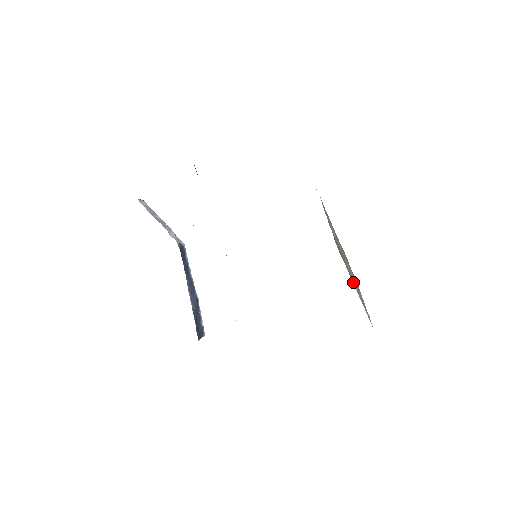
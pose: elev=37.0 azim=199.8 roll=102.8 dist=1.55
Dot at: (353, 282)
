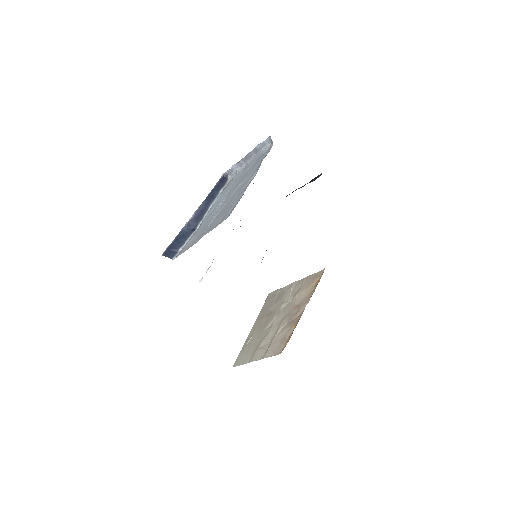
Dot at: (259, 329)
